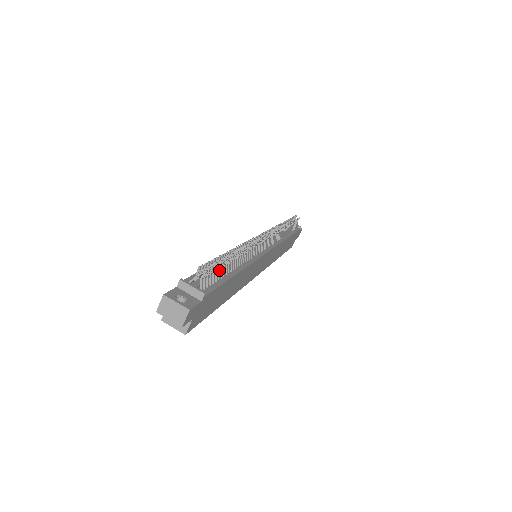
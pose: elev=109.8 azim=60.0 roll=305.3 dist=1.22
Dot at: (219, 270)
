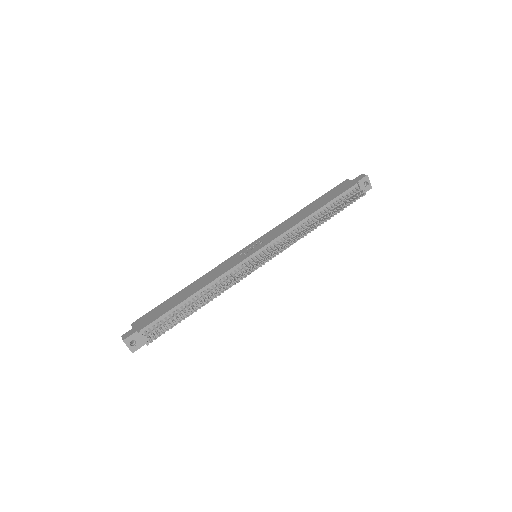
Dot at: occluded
